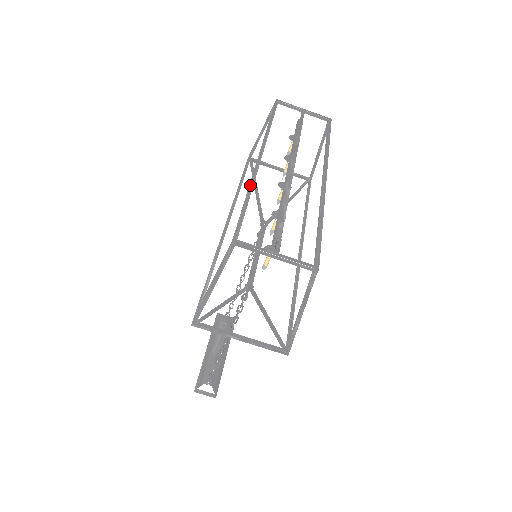
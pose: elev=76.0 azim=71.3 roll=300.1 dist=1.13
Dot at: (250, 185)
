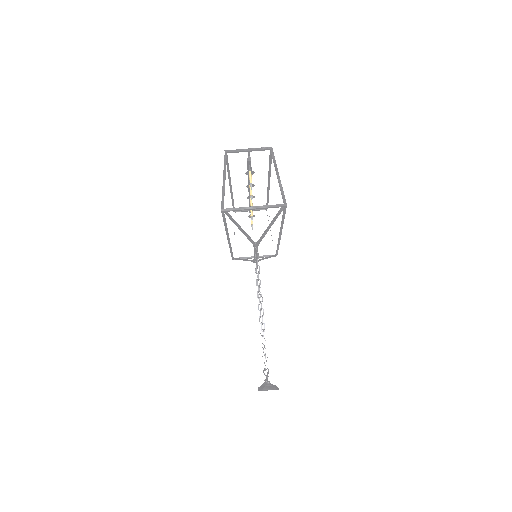
Dot at: (228, 173)
